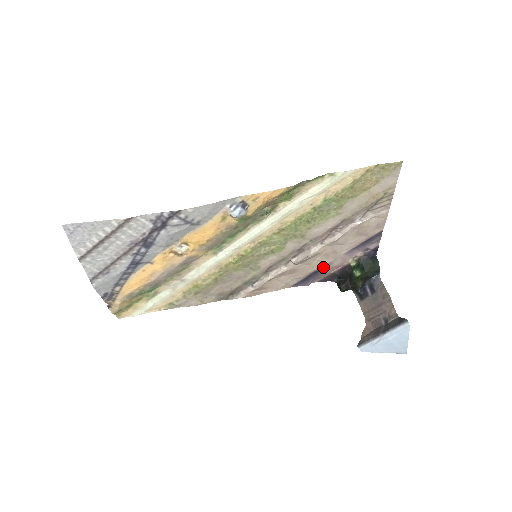
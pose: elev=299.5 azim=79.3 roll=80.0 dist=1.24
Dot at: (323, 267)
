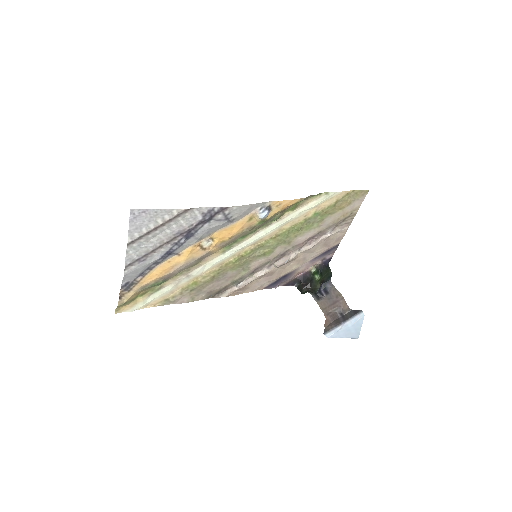
Dot at: (291, 272)
